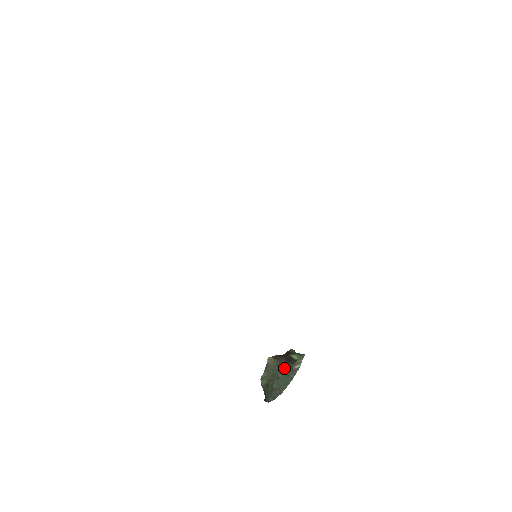
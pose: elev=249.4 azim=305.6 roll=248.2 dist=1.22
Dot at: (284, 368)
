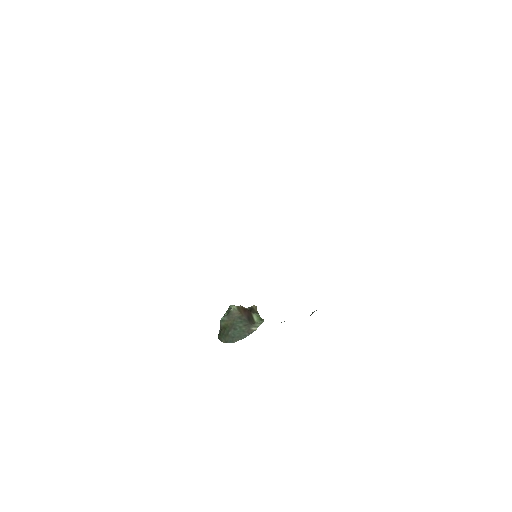
Dot at: (243, 324)
